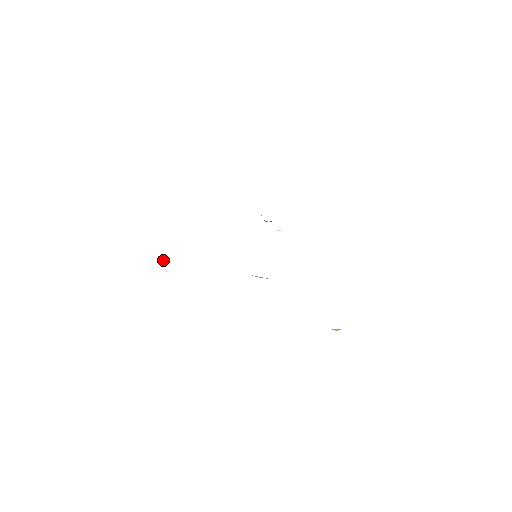
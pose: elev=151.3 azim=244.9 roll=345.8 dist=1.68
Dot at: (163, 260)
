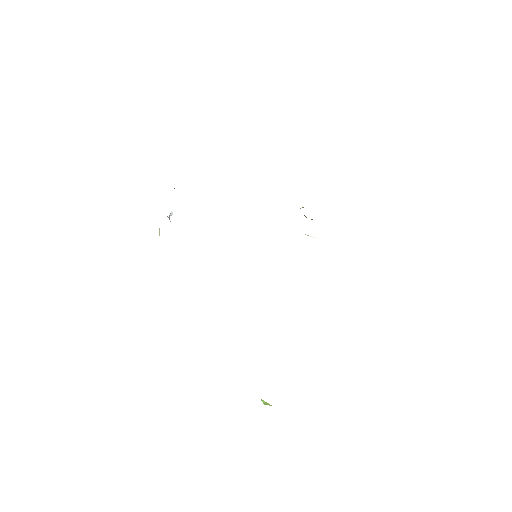
Dot at: (169, 216)
